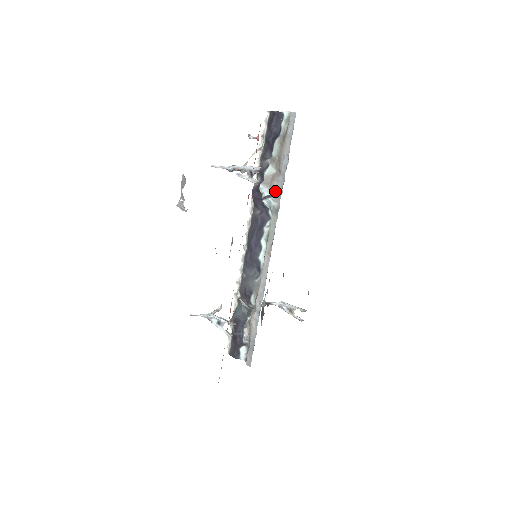
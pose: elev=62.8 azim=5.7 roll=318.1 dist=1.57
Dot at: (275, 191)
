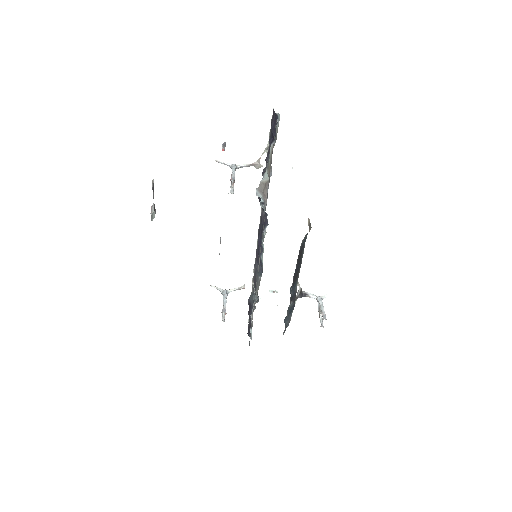
Dot at: (265, 200)
